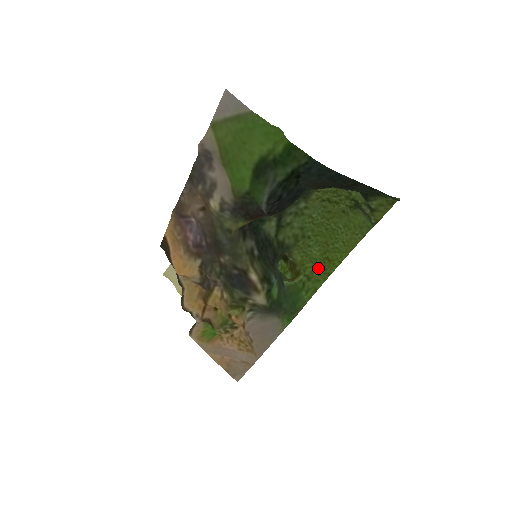
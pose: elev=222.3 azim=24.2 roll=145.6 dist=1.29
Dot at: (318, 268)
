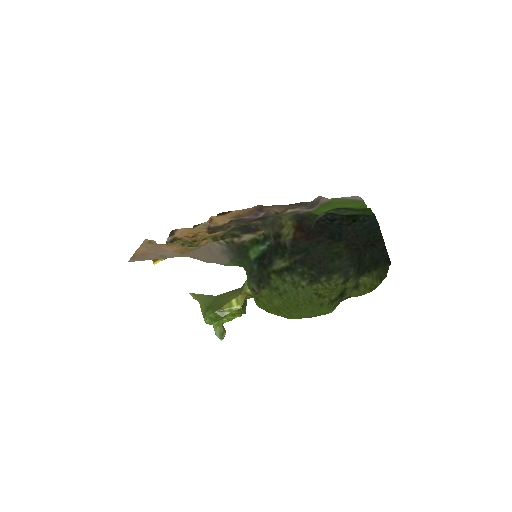
Dot at: (267, 306)
